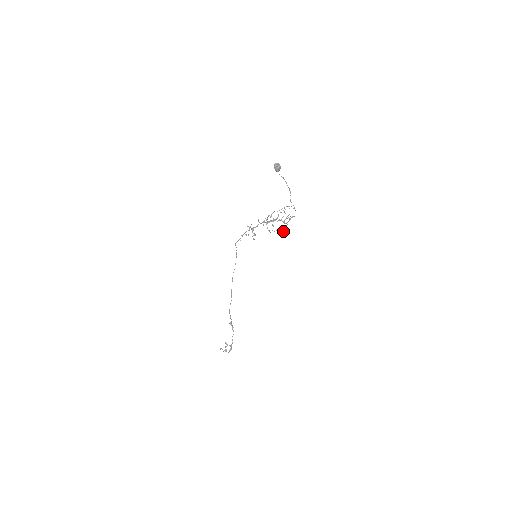
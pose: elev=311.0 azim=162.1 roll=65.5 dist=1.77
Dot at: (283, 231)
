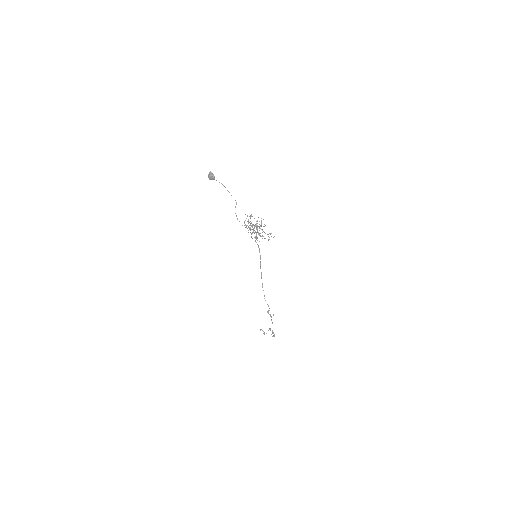
Dot at: occluded
